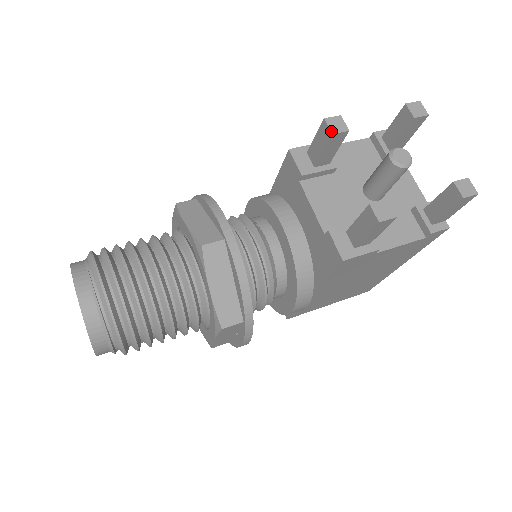
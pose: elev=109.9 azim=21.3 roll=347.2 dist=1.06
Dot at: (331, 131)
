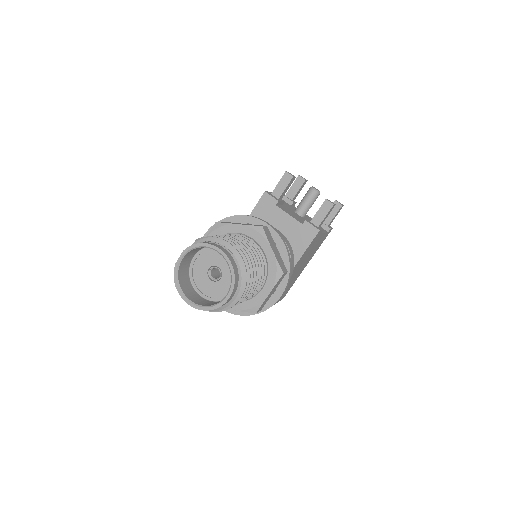
Dot at: (292, 175)
